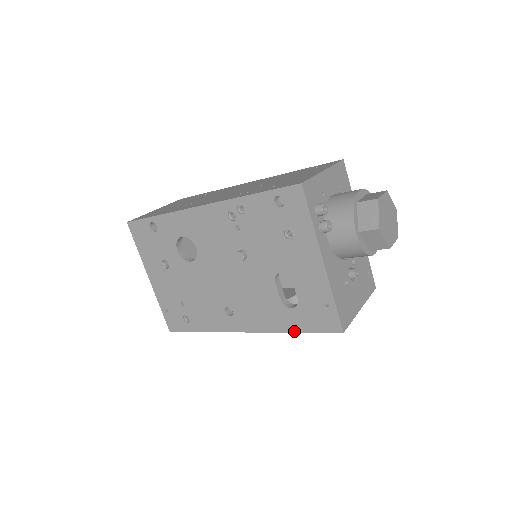
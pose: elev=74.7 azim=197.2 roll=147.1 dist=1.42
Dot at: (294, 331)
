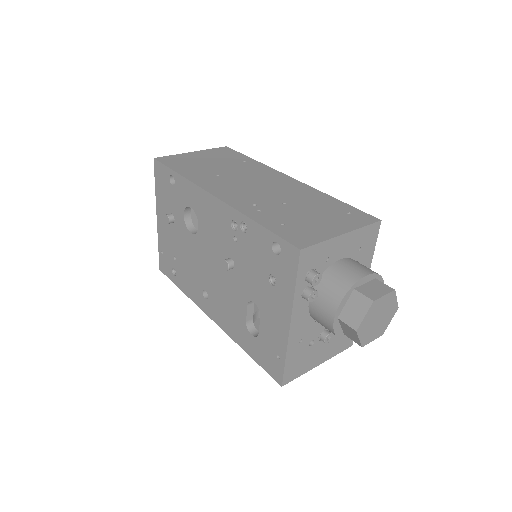
Dot at: (247, 352)
